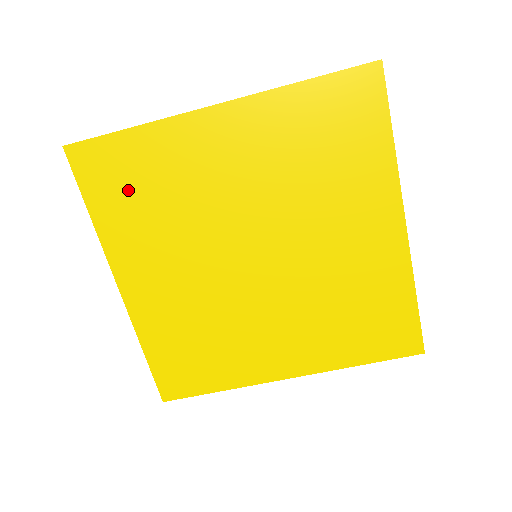
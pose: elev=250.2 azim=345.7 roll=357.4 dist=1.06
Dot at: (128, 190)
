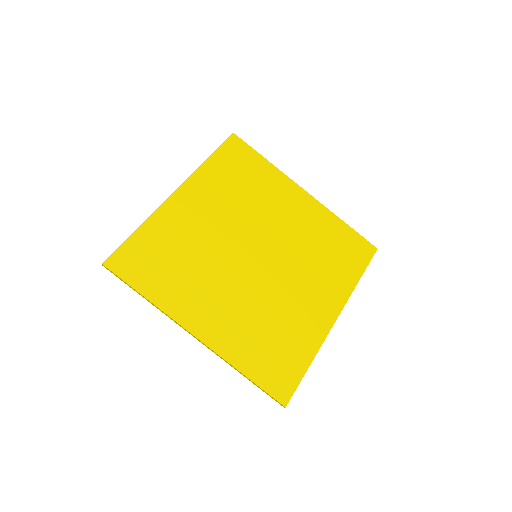
Dot at: (237, 171)
